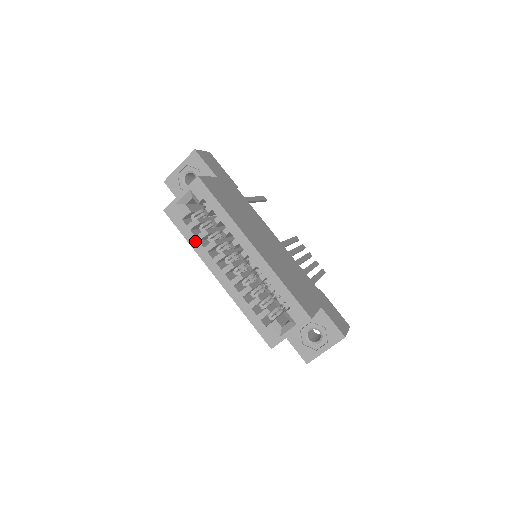
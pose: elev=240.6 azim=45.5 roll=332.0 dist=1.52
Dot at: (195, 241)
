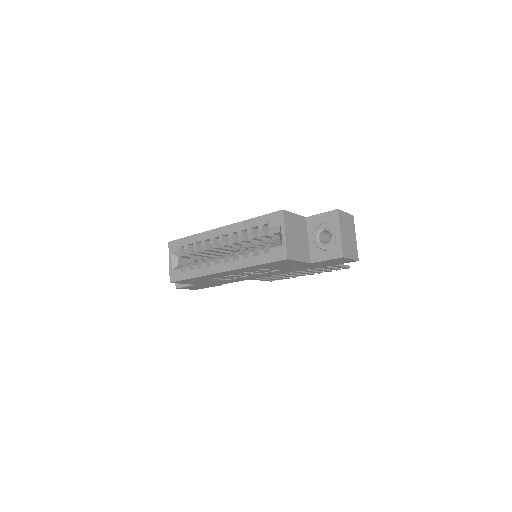
Dot at: (195, 272)
